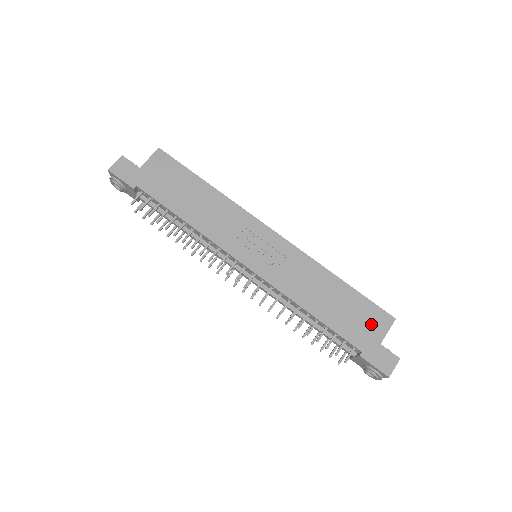
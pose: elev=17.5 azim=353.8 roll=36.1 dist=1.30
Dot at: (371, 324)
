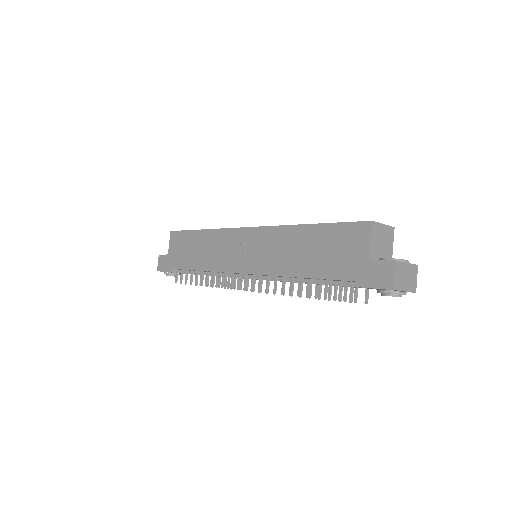
Dot at: (352, 246)
